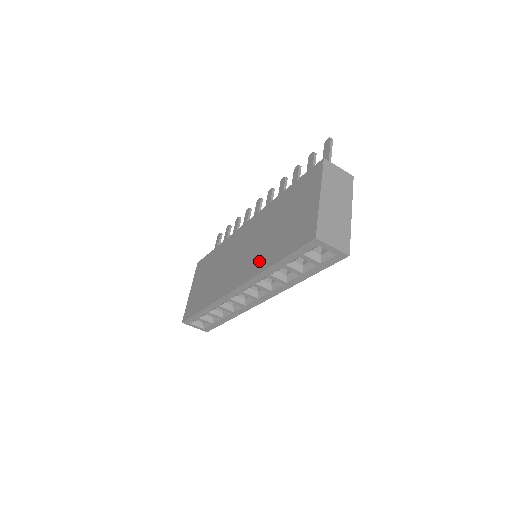
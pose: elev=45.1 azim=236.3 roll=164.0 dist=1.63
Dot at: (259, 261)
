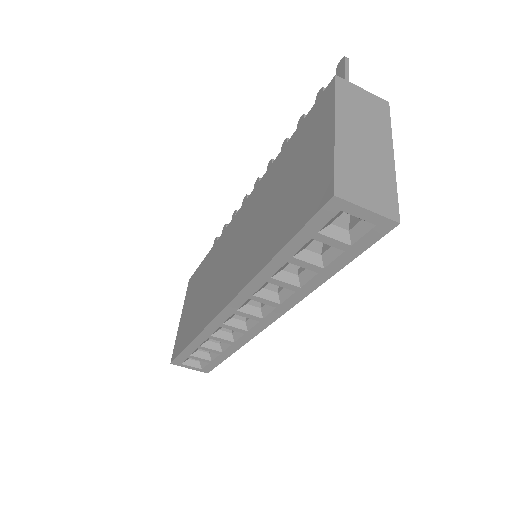
Dot at: (253, 258)
